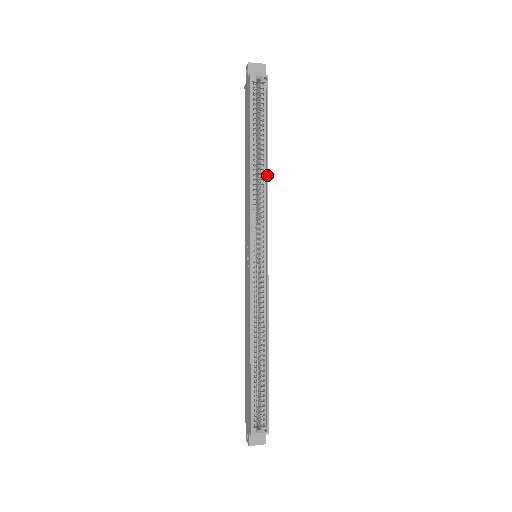
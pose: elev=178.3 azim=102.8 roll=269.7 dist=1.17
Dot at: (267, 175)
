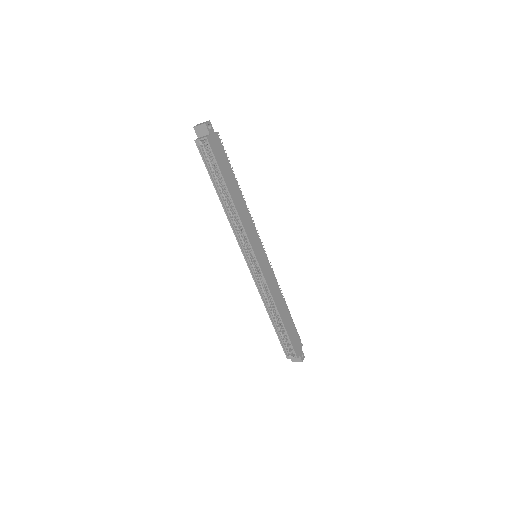
Dot at: (235, 209)
